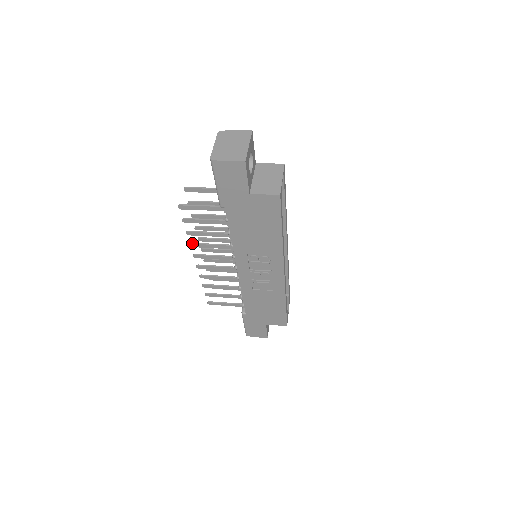
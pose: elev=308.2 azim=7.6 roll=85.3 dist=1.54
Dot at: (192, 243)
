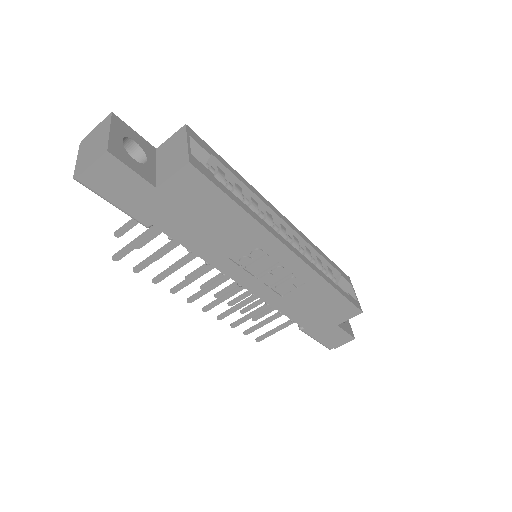
Dot at: (171, 289)
